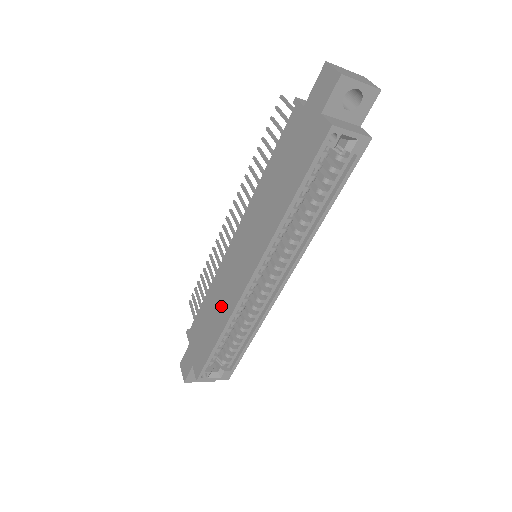
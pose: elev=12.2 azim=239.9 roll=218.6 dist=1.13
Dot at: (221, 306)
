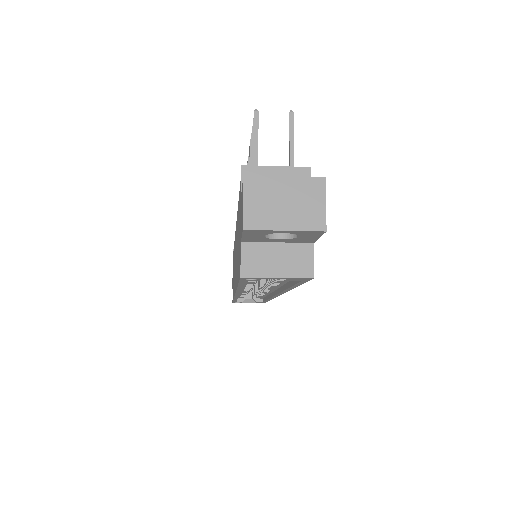
Dot at: occluded
